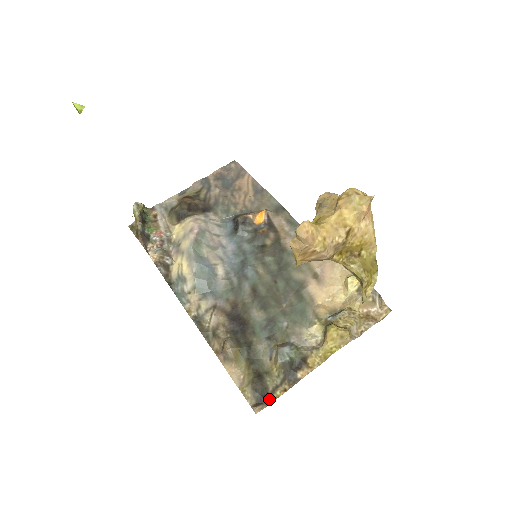
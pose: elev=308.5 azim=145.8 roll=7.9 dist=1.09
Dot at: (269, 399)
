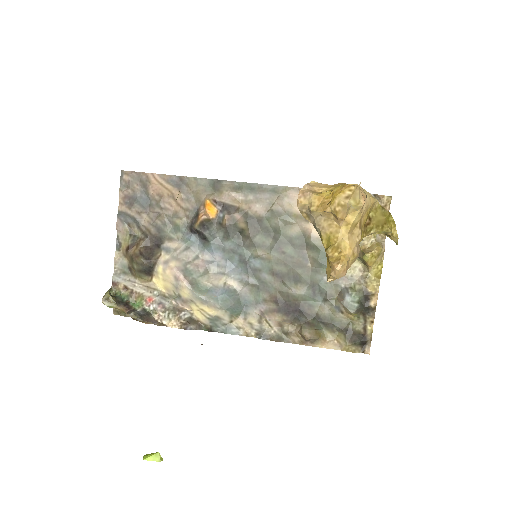
Dot at: (368, 337)
